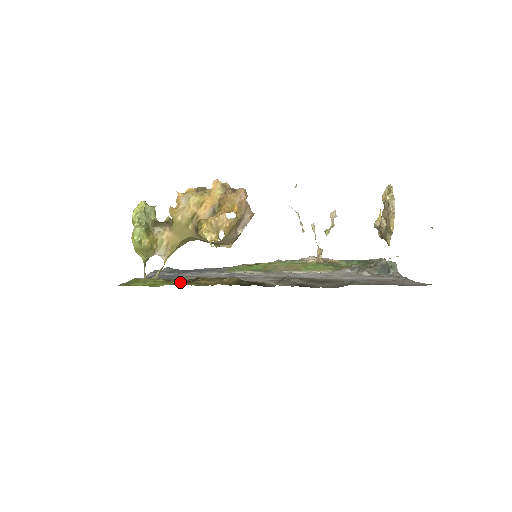
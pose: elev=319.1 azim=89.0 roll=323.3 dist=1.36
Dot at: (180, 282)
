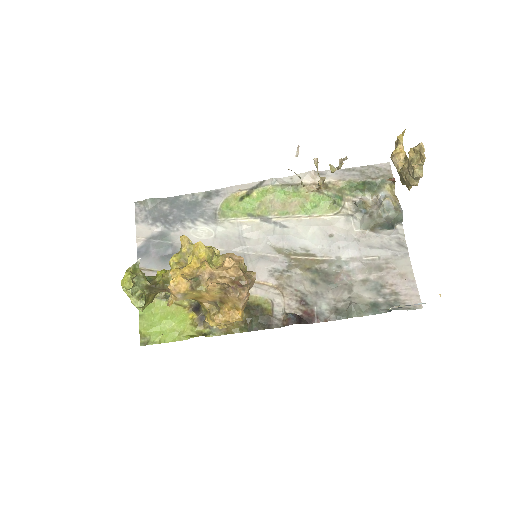
Dot at: (193, 323)
